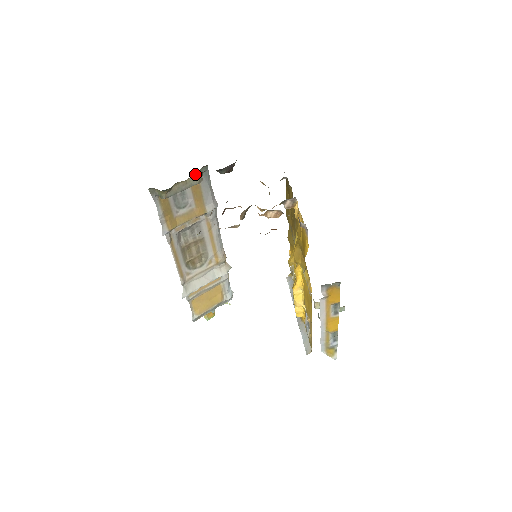
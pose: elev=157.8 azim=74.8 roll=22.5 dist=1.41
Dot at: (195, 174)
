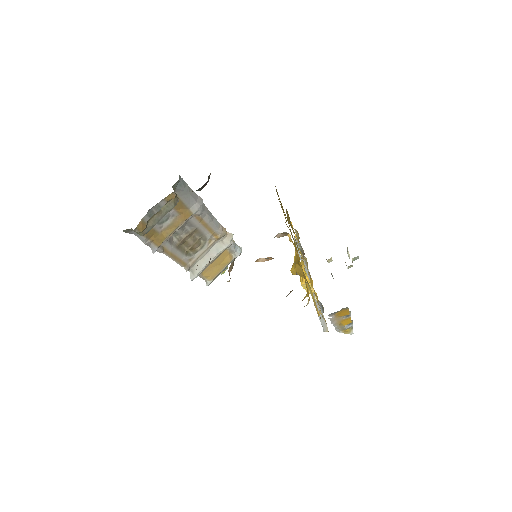
Dot at: occluded
